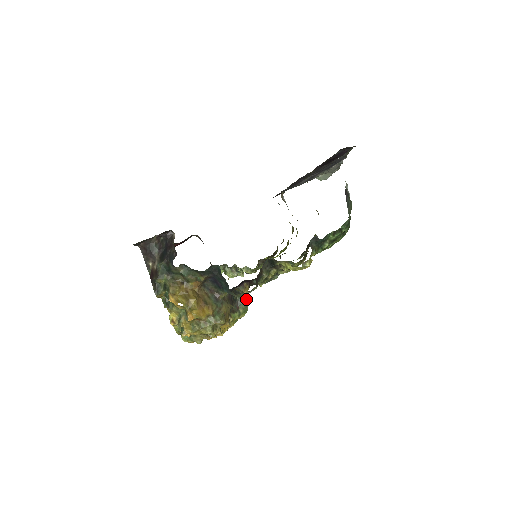
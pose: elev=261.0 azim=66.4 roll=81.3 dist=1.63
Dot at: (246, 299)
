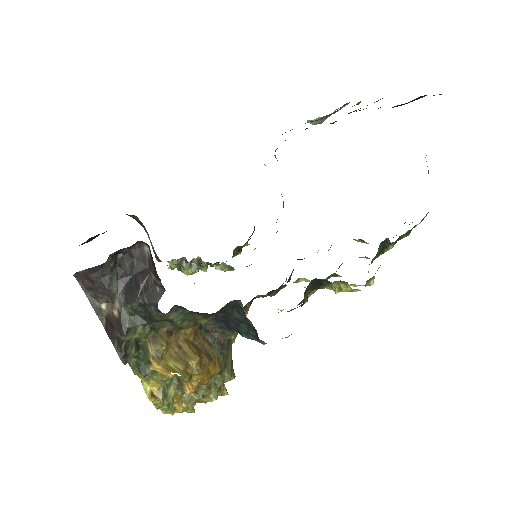
Dot at: occluded
